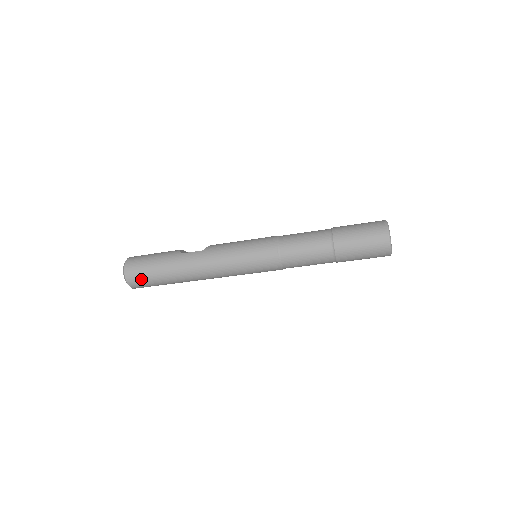
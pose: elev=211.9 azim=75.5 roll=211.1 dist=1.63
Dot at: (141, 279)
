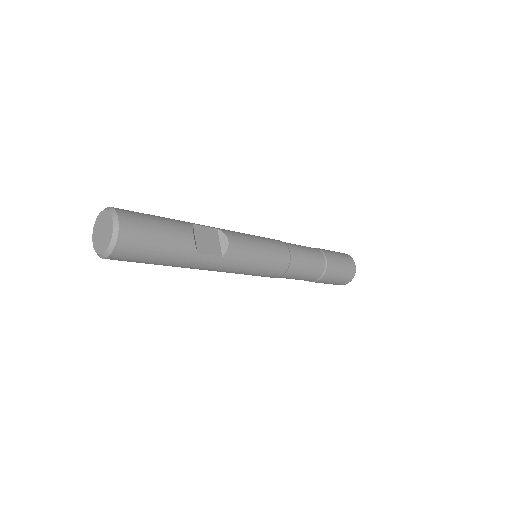
Dot at: occluded
